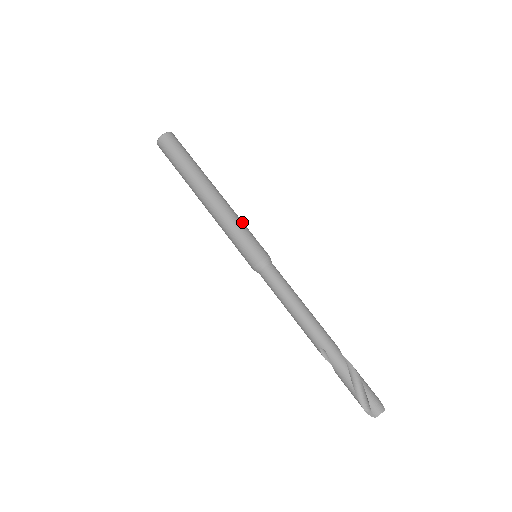
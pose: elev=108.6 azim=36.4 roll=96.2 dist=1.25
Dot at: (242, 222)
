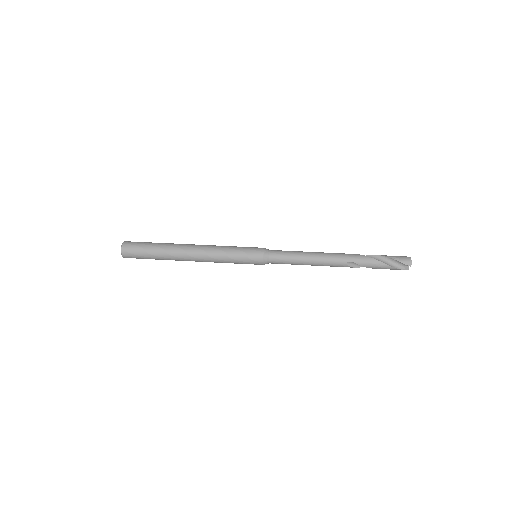
Dot at: (227, 246)
